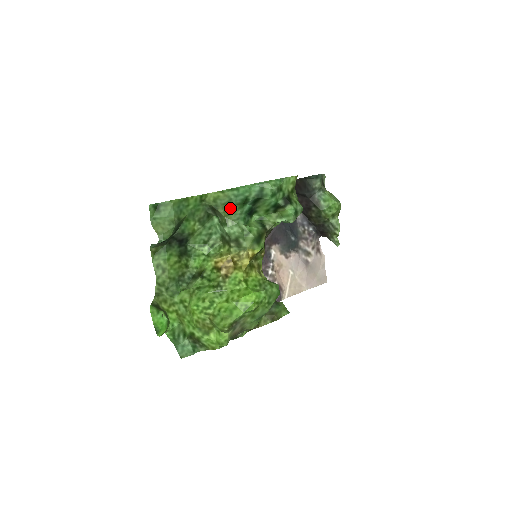
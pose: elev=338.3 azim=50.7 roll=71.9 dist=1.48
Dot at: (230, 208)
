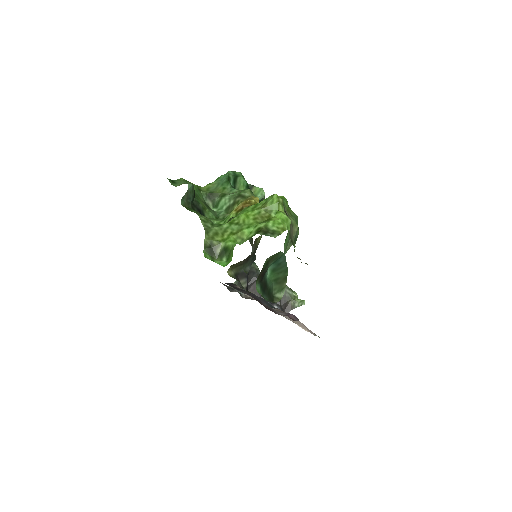
Dot at: (221, 186)
